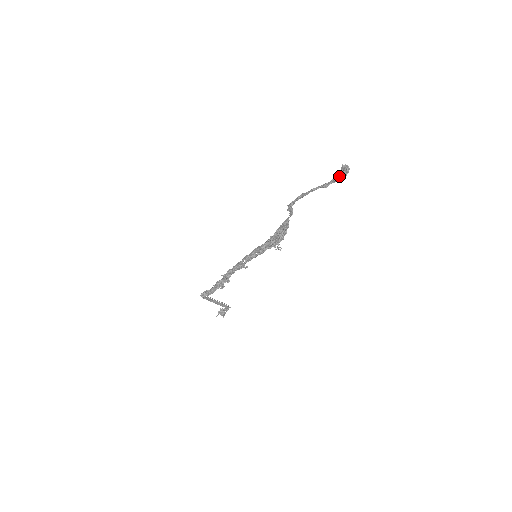
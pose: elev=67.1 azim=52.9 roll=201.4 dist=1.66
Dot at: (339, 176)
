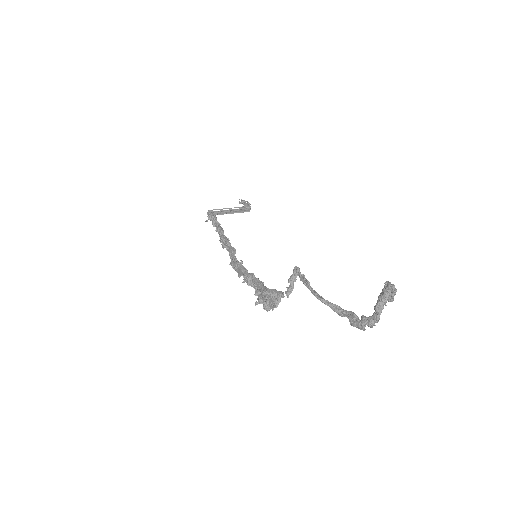
Dot at: (356, 327)
